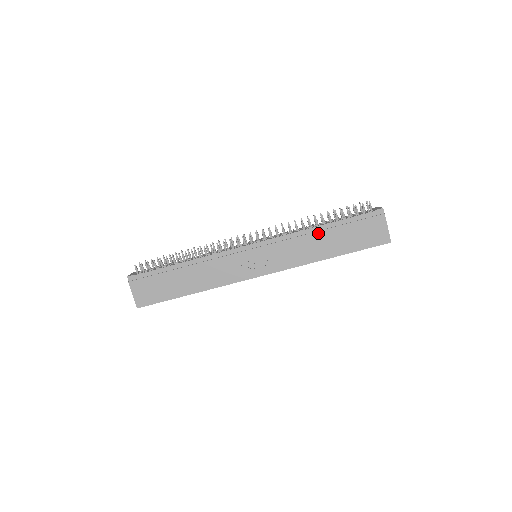
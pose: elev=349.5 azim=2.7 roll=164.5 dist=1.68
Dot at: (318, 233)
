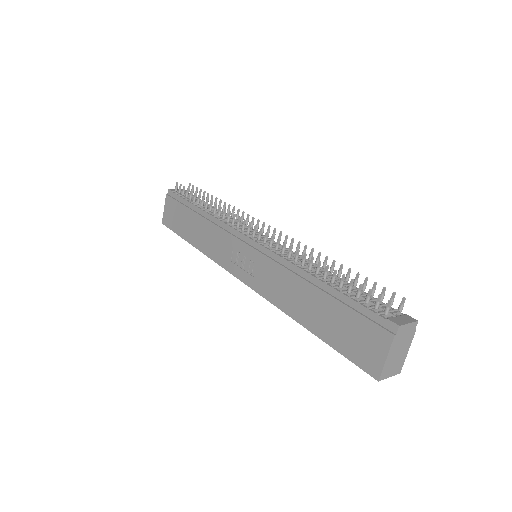
Dot at: (308, 284)
